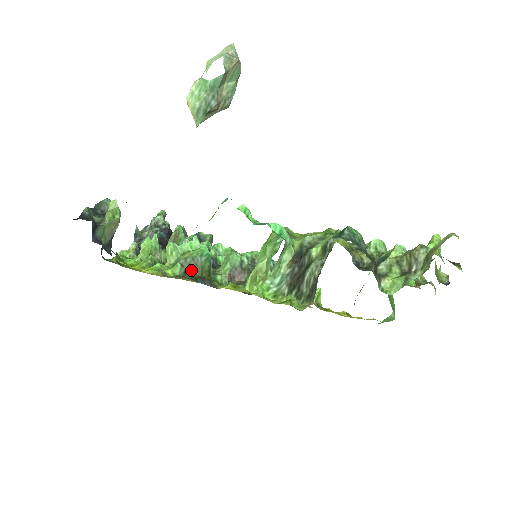
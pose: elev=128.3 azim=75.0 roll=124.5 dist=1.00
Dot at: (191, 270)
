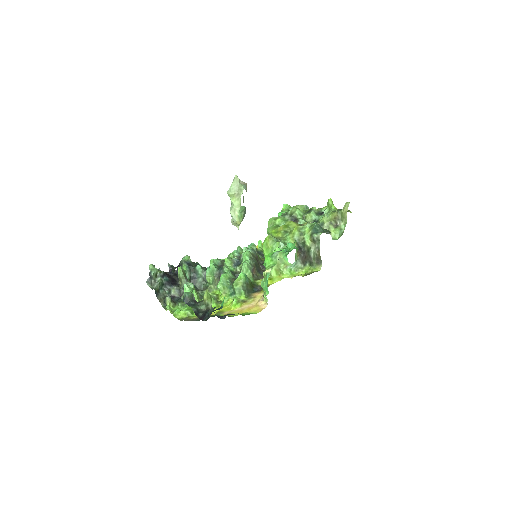
Dot at: (248, 289)
